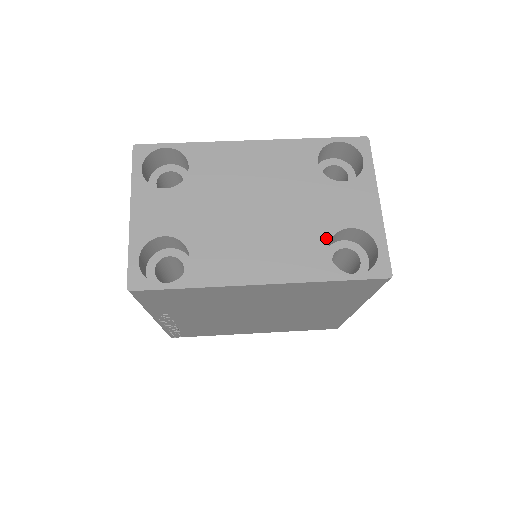
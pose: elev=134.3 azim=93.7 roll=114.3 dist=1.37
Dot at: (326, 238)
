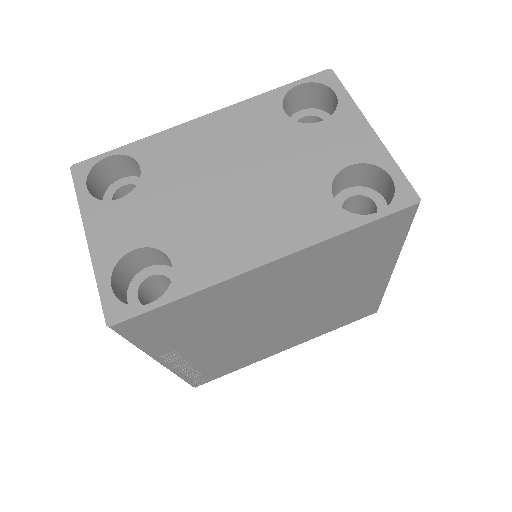
Dot at: (325, 186)
